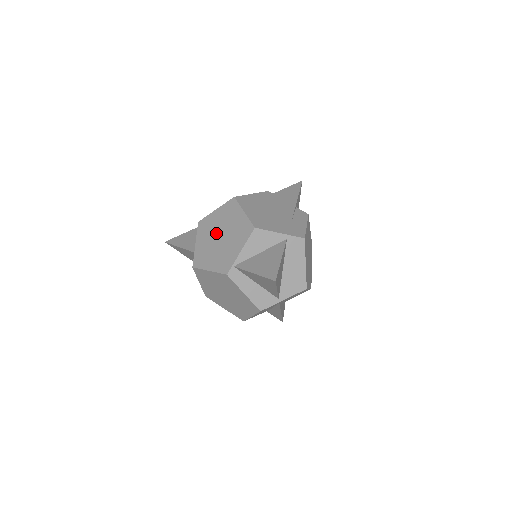
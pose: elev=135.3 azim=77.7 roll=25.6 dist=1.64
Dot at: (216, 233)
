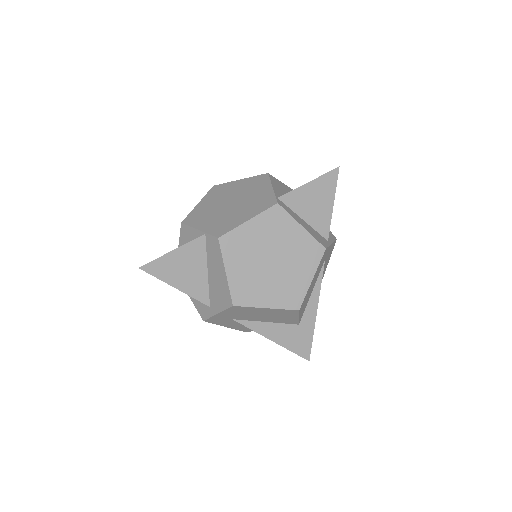
Dot at: (221, 206)
